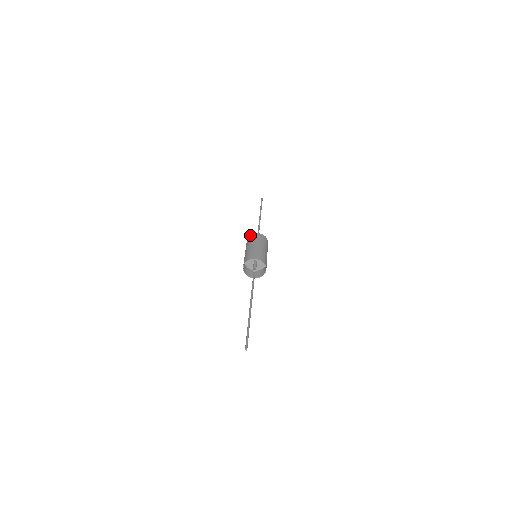
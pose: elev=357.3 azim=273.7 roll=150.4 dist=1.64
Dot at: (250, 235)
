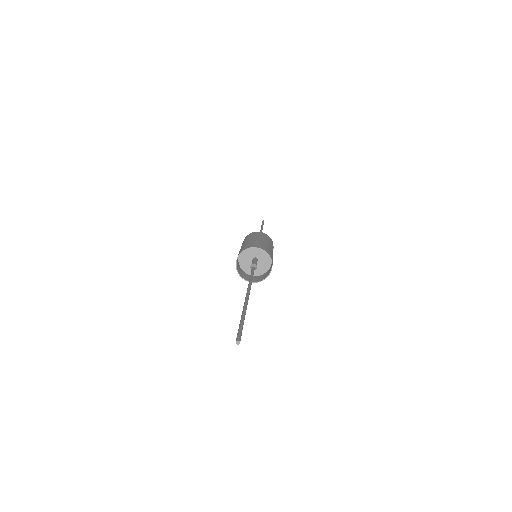
Dot at: occluded
